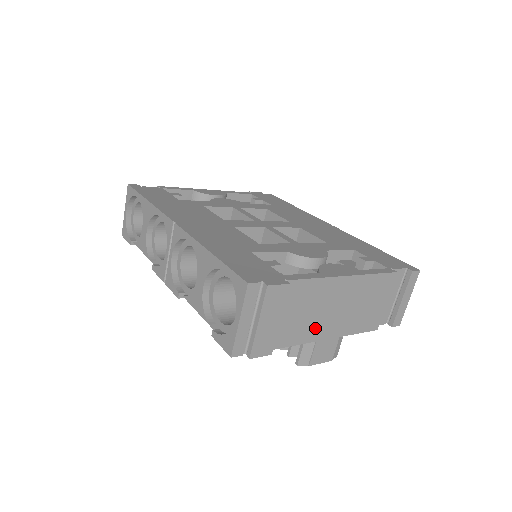
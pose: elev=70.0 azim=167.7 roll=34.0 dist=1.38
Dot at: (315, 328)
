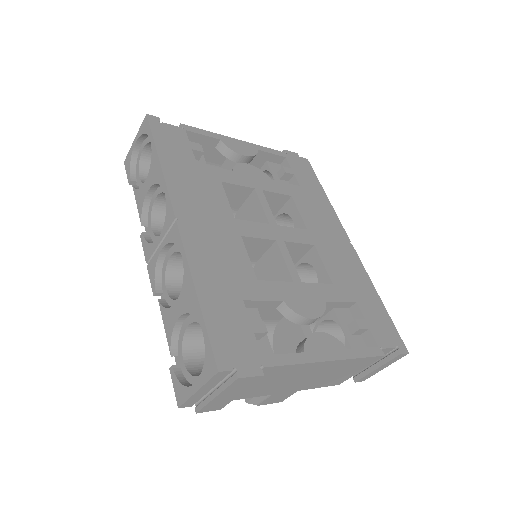
Dot at: (276, 388)
